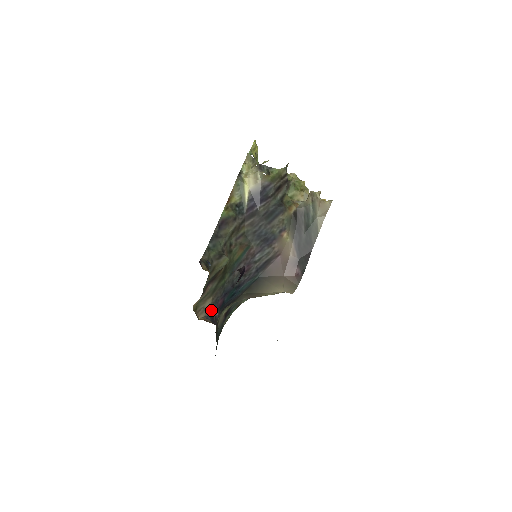
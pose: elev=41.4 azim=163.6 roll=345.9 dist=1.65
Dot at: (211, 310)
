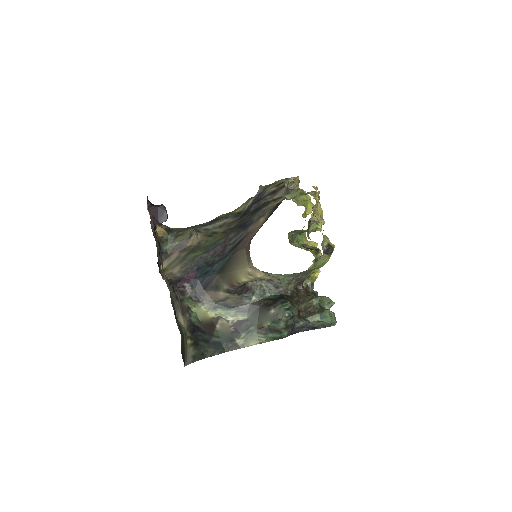
Dot at: (179, 277)
